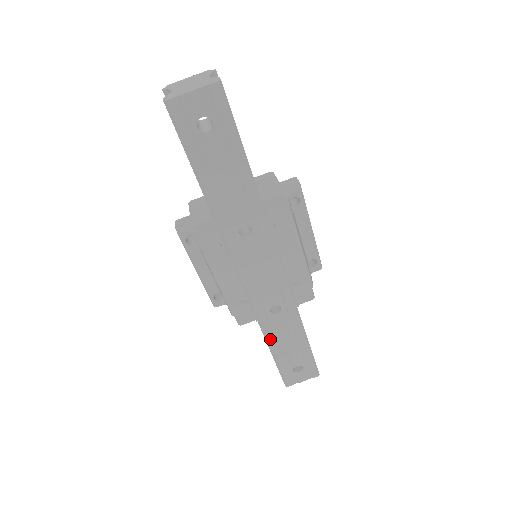
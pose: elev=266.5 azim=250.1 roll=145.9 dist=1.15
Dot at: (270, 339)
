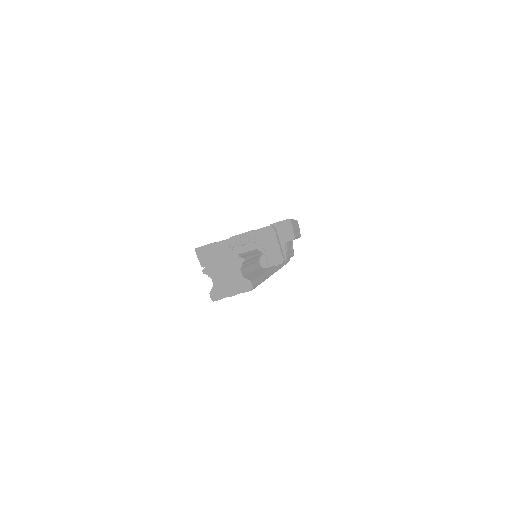
Dot at: occluded
